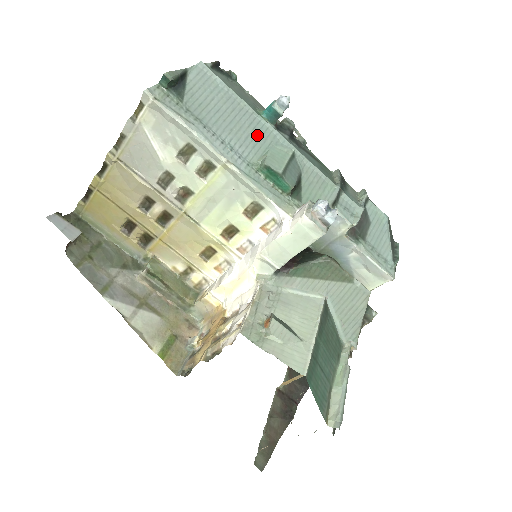
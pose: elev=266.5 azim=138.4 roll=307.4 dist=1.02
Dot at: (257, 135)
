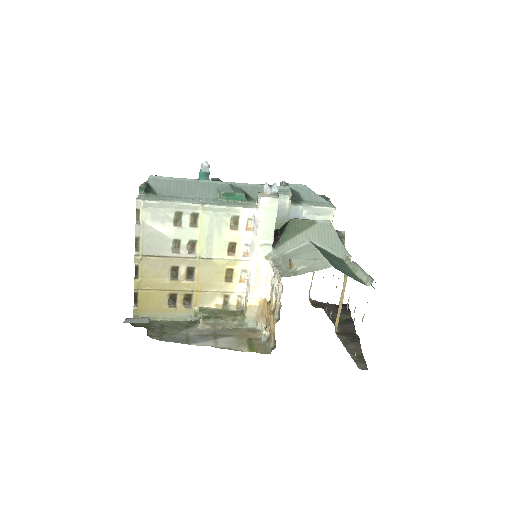
Dot at: (206, 188)
